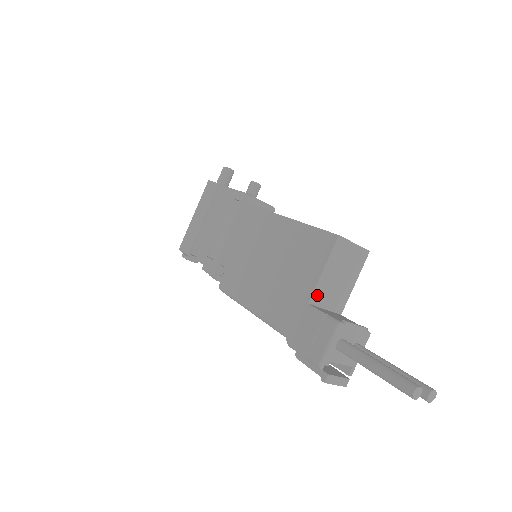
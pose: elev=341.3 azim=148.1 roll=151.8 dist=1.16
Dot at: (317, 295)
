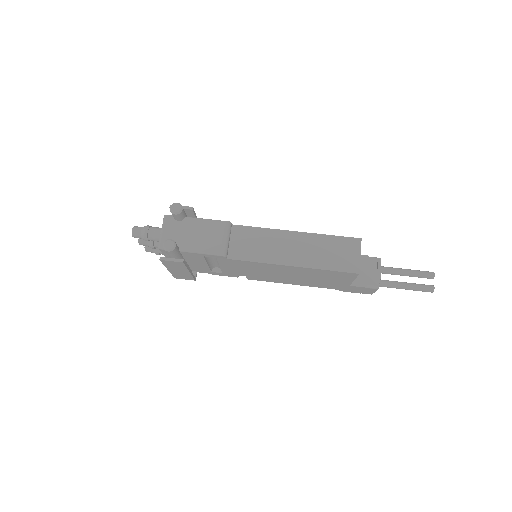
Dot at: occluded
